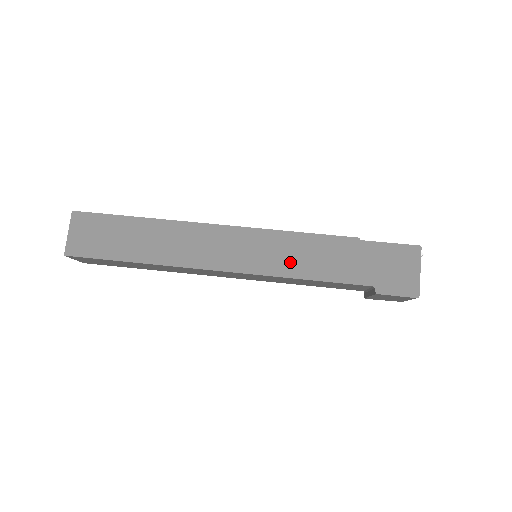
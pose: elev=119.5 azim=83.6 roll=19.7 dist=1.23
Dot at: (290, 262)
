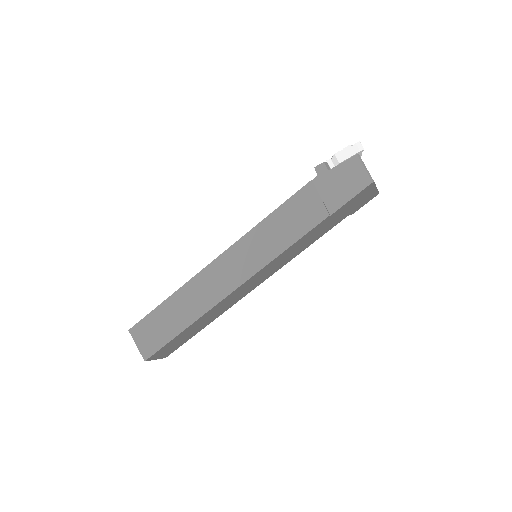
Dot at: (292, 255)
